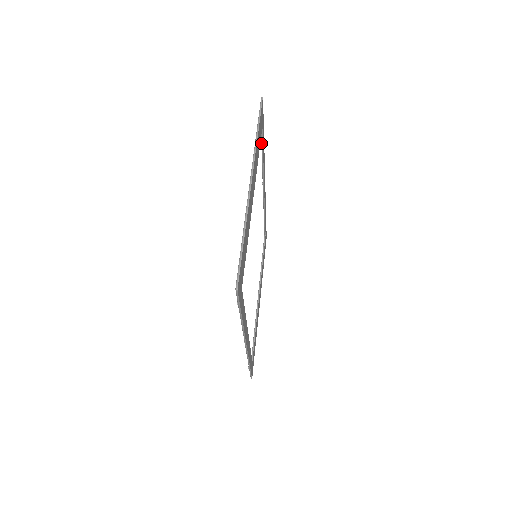
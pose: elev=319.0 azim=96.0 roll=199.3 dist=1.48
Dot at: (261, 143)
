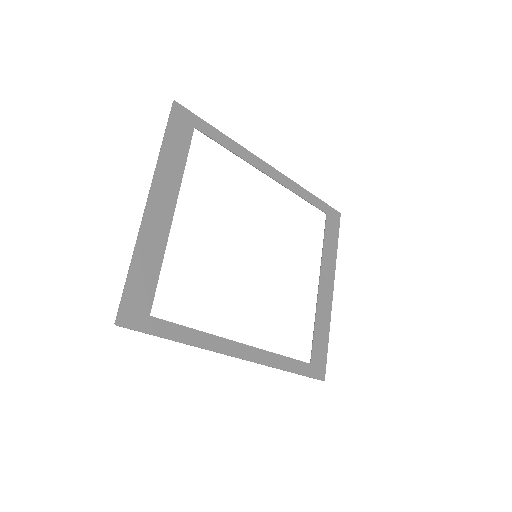
Dot at: occluded
